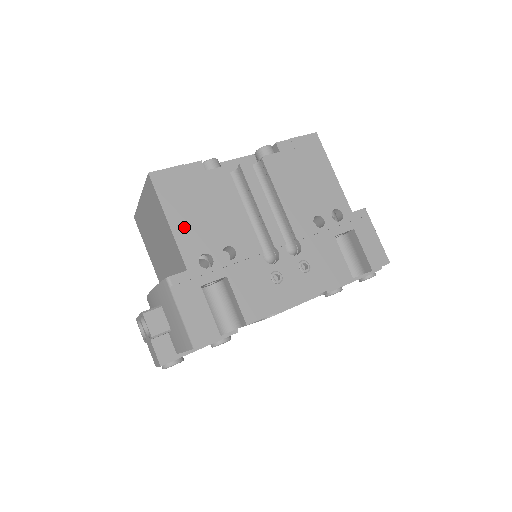
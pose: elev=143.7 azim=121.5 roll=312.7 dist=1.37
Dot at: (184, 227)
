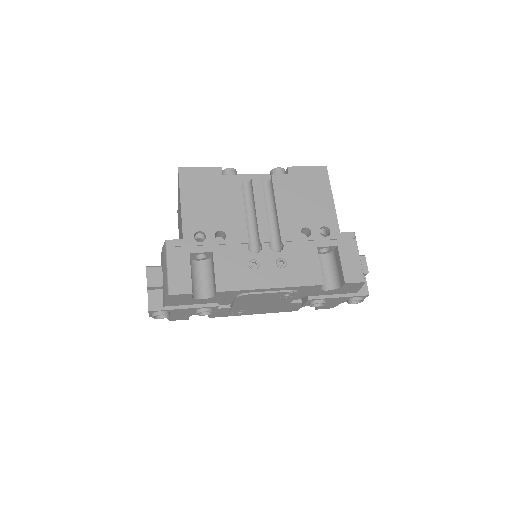
Dot at: (191, 209)
